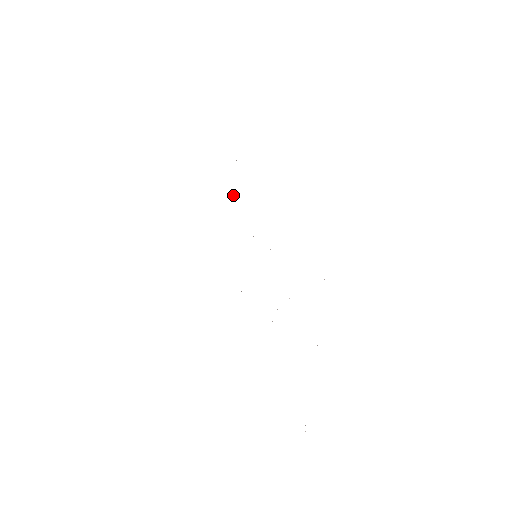
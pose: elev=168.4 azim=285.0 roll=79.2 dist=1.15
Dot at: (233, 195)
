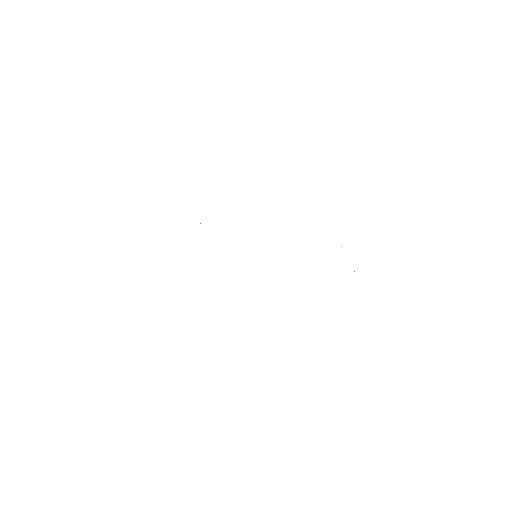
Dot at: occluded
